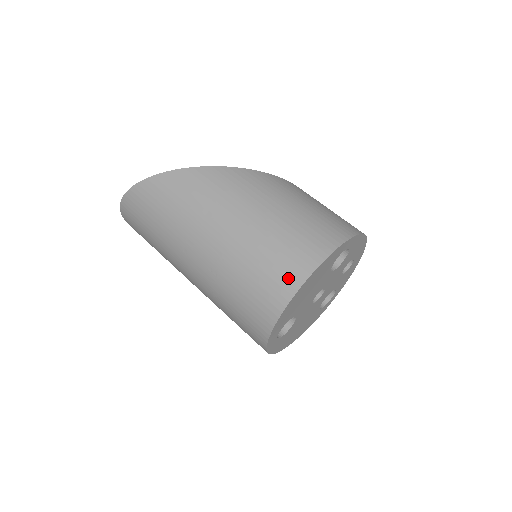
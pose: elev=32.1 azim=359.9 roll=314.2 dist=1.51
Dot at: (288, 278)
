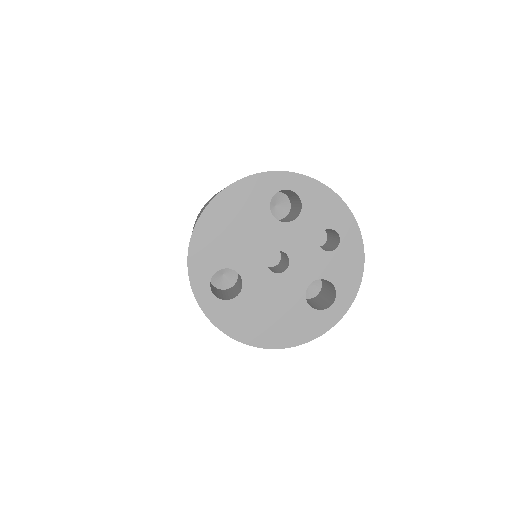
Dot at: occluded
